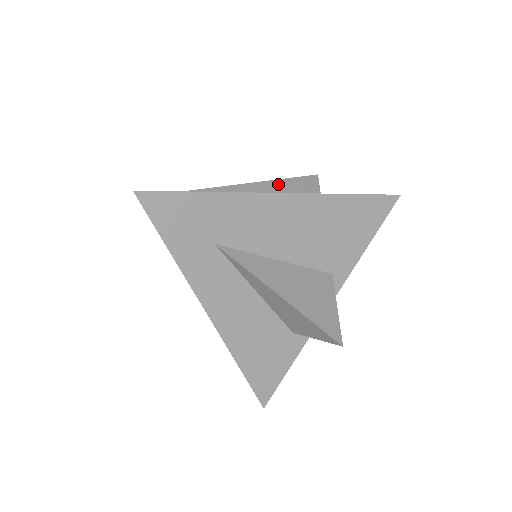
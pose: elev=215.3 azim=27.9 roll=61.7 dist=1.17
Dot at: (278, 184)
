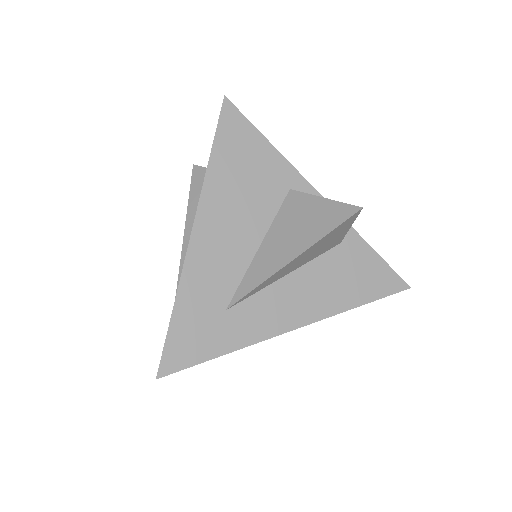
Dot at: (191, 215)
